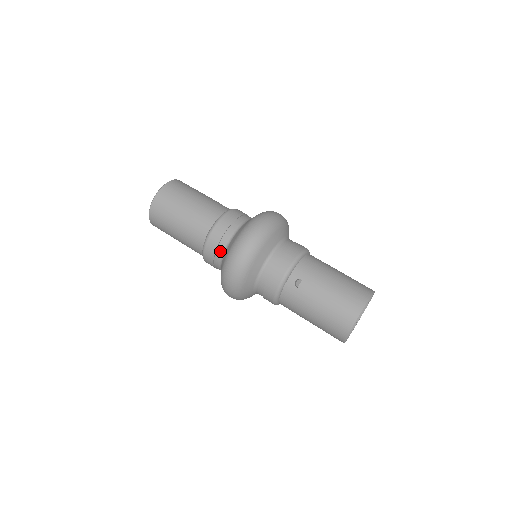
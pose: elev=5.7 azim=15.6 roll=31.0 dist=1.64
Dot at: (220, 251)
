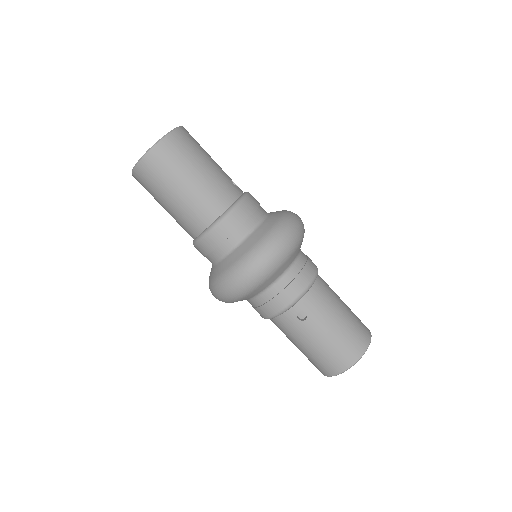
Dot at: (221, 251)
